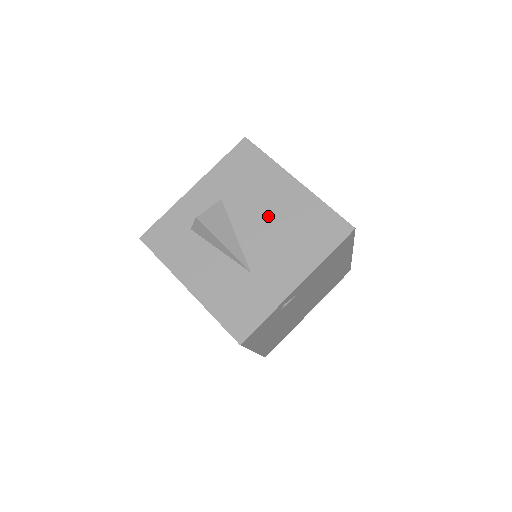
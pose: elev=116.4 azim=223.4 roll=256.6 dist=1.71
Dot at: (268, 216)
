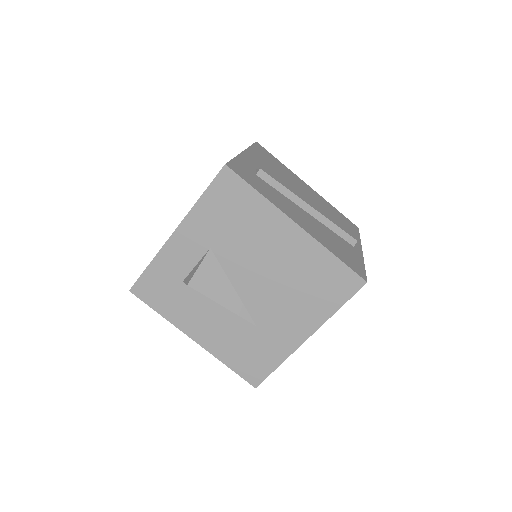
Dot at: (267, 268)
